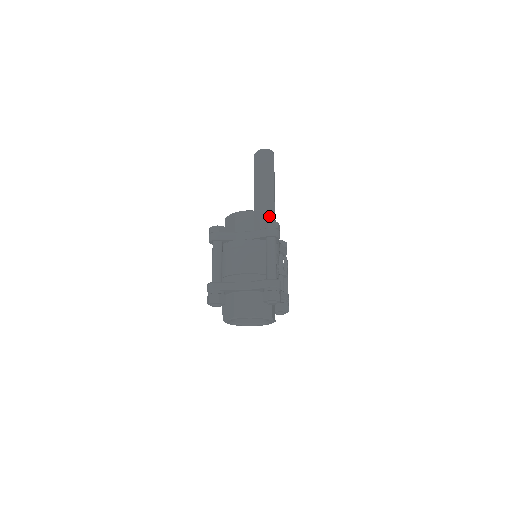
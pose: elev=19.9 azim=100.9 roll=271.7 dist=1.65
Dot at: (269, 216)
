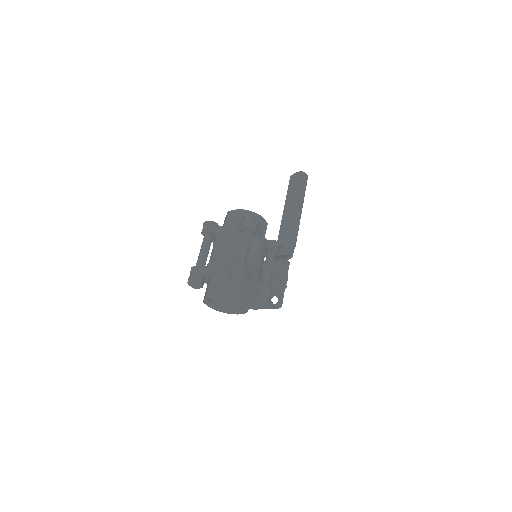
Dot at: (258, 215)
